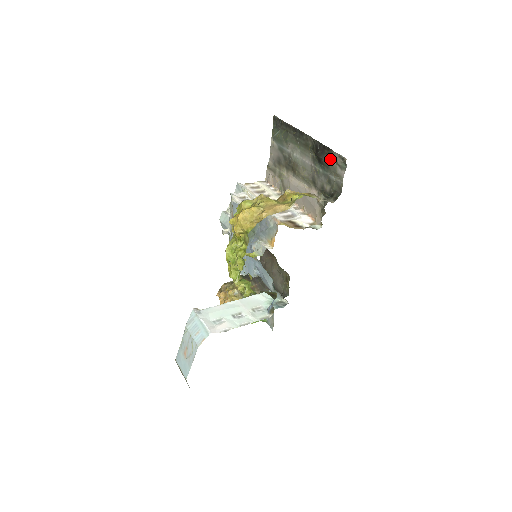
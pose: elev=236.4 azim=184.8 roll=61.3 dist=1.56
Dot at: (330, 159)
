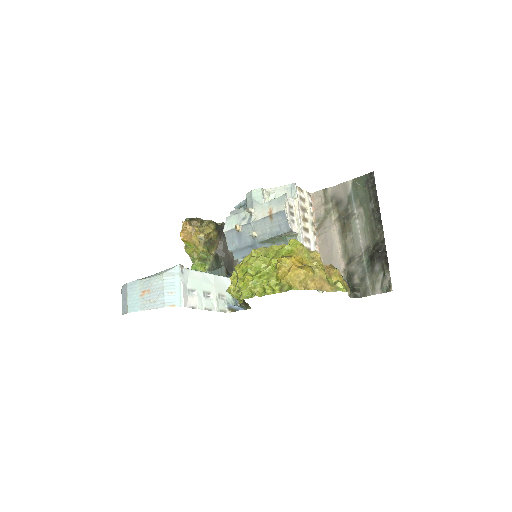
Dot at: (381, 270)
